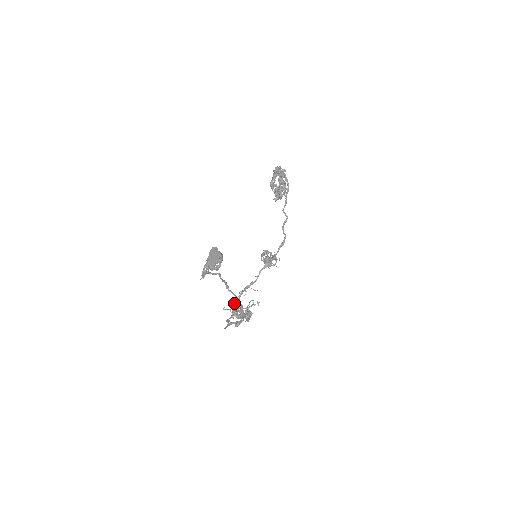
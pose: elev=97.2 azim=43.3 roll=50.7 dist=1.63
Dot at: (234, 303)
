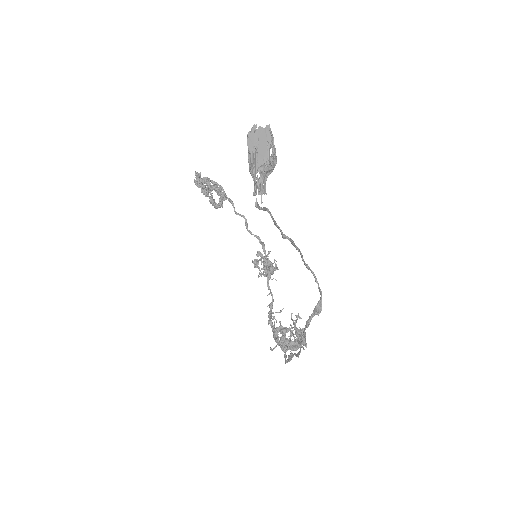
Dot at: (277, 330)
